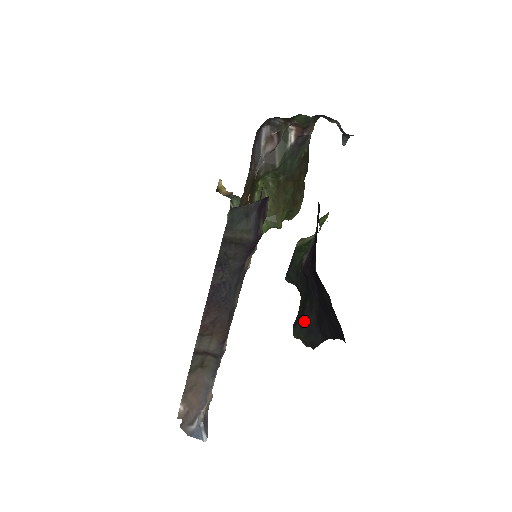
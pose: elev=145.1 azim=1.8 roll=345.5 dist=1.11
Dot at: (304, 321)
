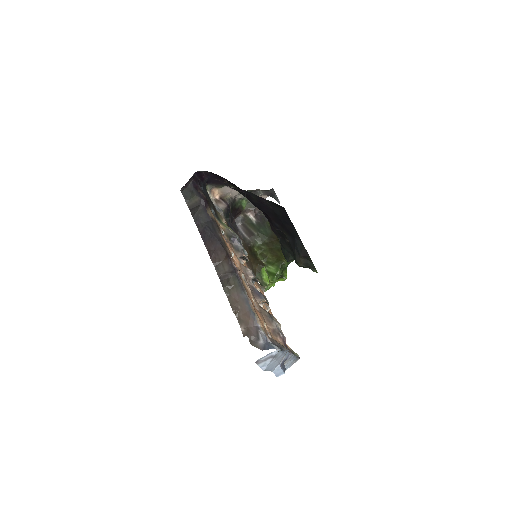
Dot at: (292, 249)
